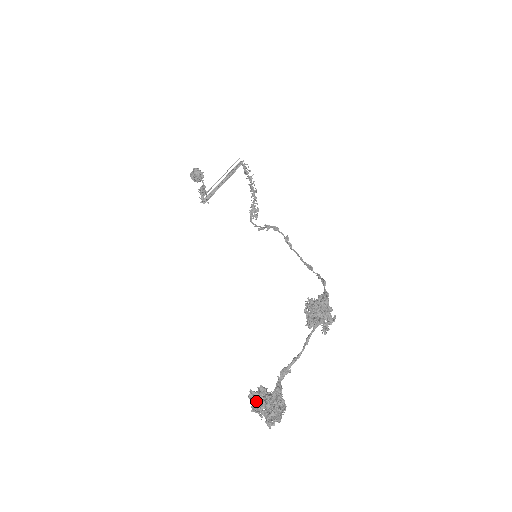
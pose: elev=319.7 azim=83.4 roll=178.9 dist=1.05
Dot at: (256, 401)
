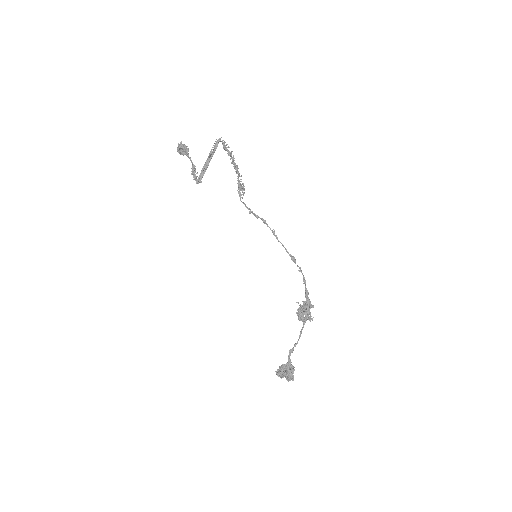
Dot at: (280, 376)
